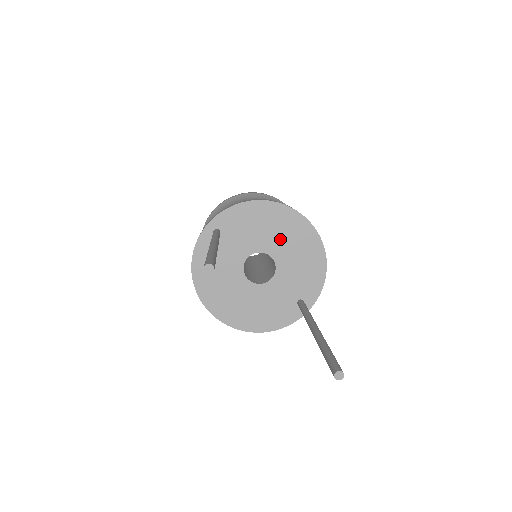
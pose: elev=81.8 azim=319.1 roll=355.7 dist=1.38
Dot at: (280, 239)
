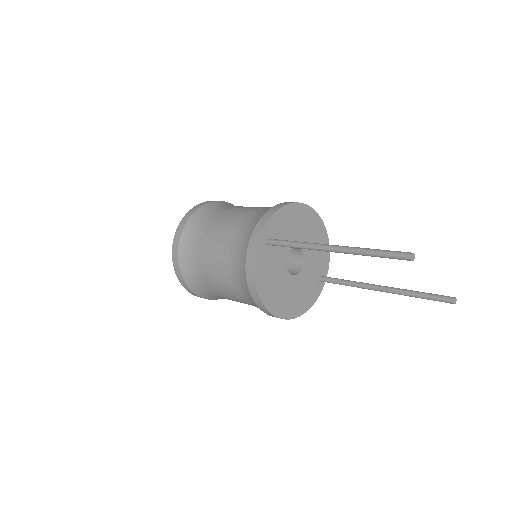
Dot at: (303, 232)
